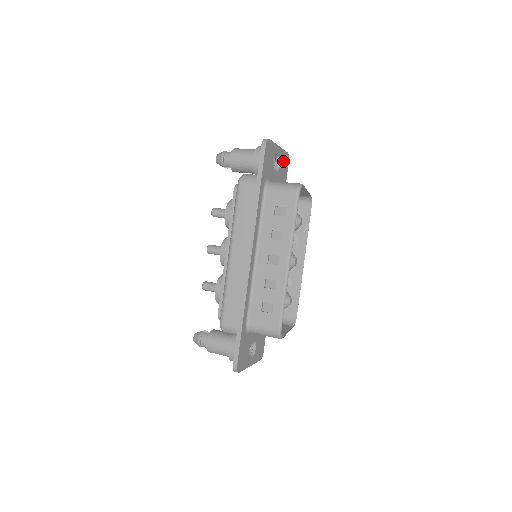
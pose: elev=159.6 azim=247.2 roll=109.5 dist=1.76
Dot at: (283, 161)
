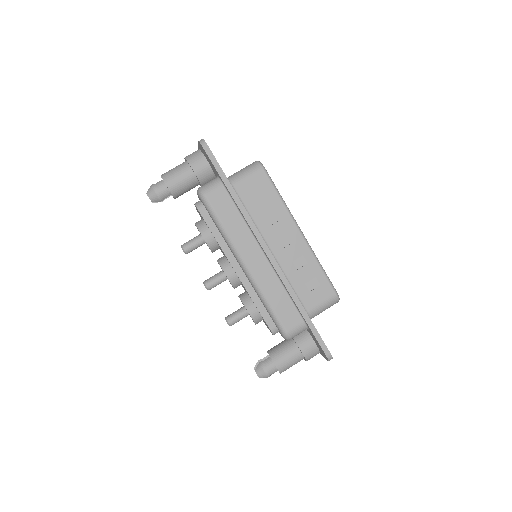
Dot at: occluded
